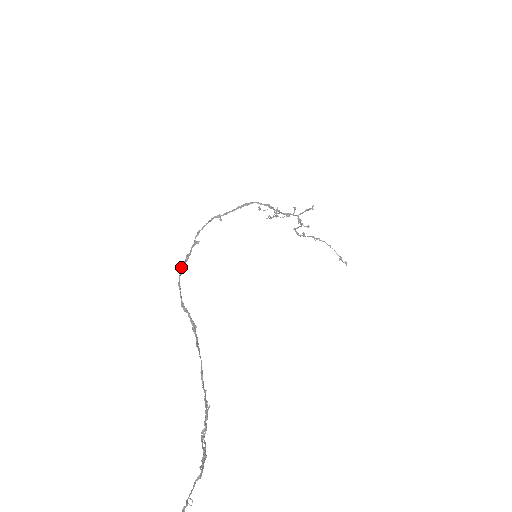
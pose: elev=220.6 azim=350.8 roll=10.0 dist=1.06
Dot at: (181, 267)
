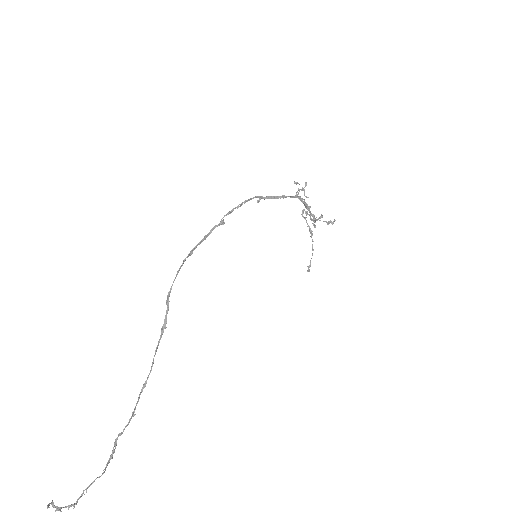
Dot at: (192, 250)
